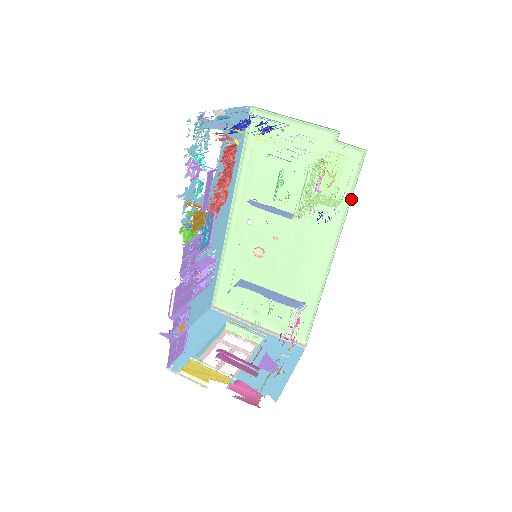
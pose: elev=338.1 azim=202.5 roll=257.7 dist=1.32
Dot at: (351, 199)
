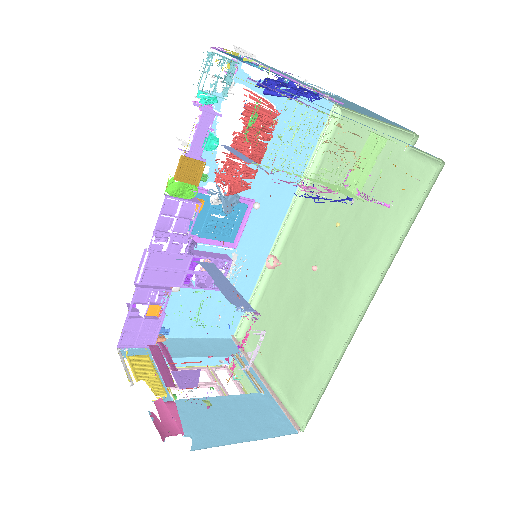
Dot at: (406, 227)
